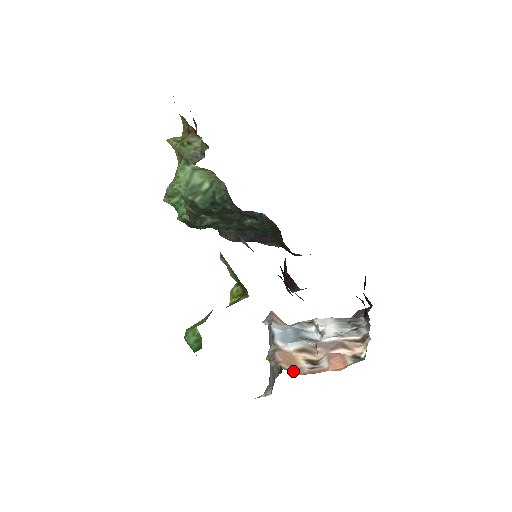
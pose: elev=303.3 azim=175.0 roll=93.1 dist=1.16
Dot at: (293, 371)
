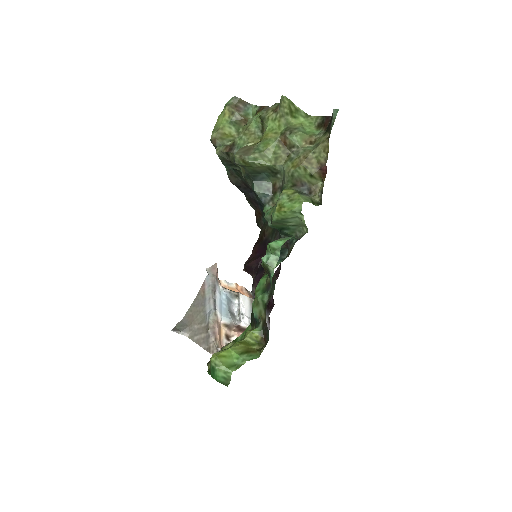
Dot at: occluded
